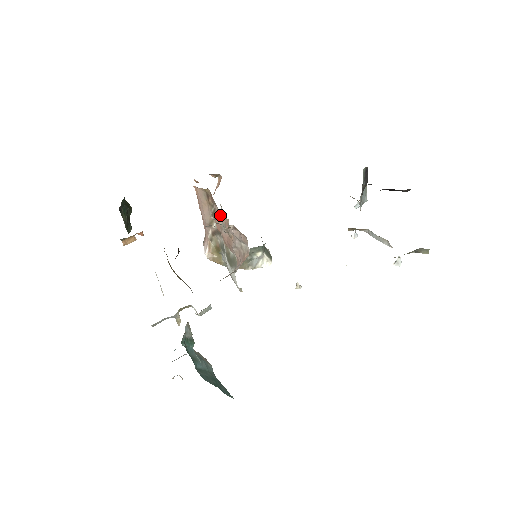
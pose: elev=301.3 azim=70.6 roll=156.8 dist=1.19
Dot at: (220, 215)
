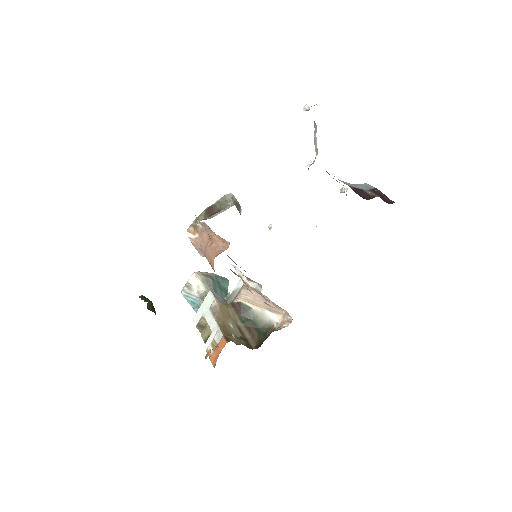
Dot at: occluded
